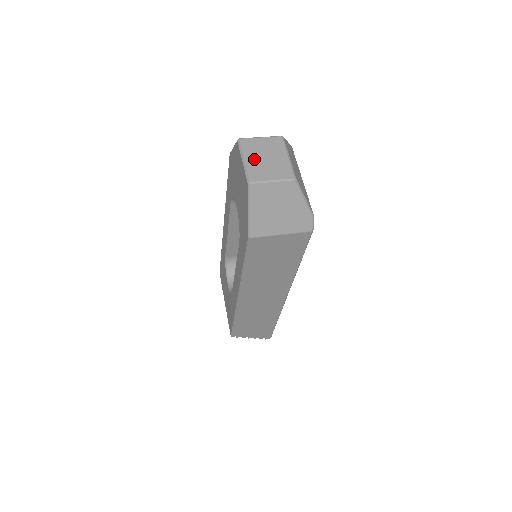
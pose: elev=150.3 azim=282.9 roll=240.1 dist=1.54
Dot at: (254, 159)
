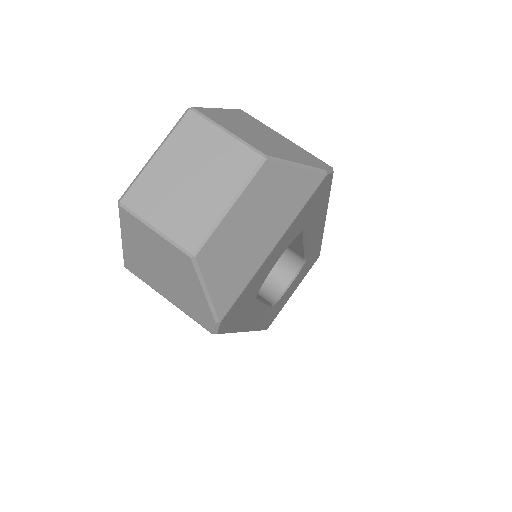
Dot at: (170, 165)
